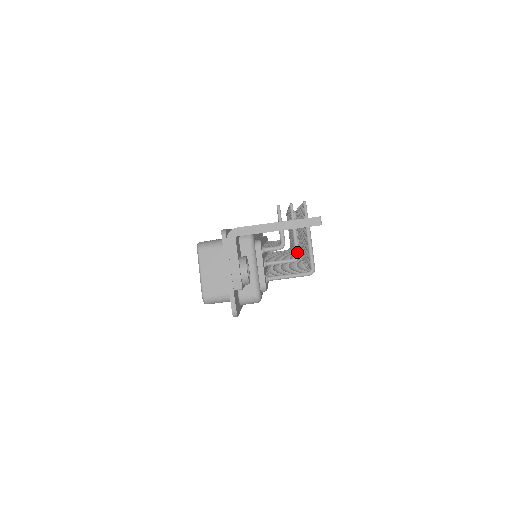
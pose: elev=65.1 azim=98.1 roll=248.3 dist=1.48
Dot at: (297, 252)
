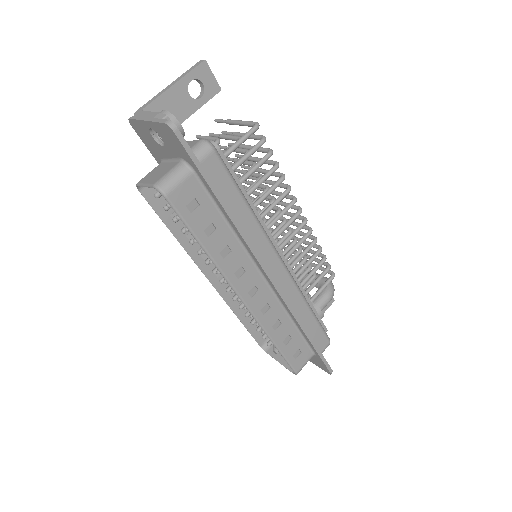
Dot at: (236, 137)
